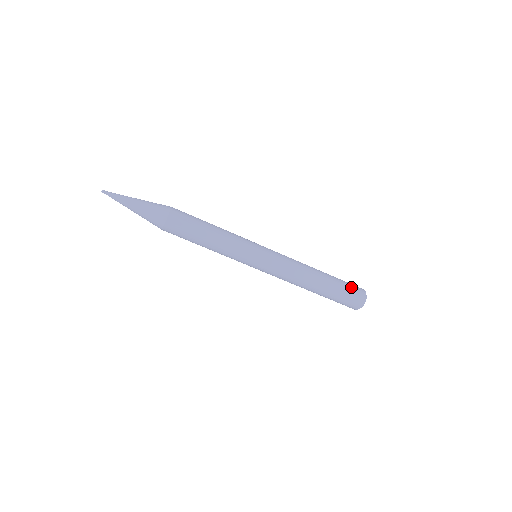
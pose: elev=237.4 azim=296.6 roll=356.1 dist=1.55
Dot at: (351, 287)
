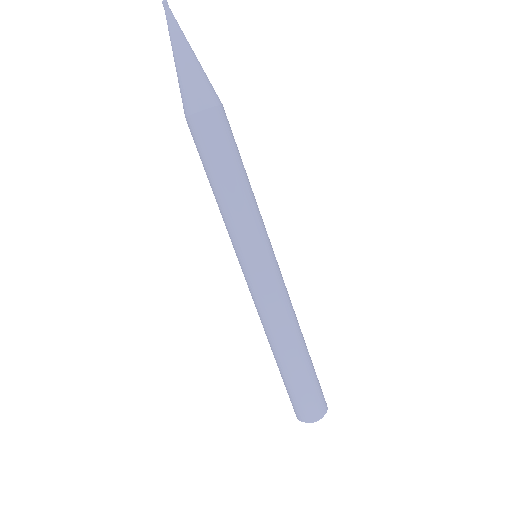
Dot at: (316, 394)
